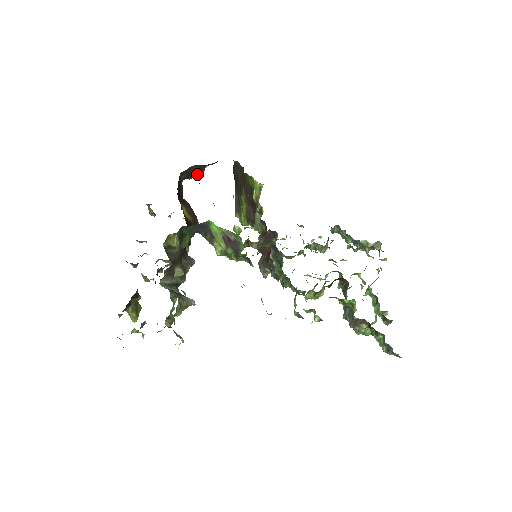
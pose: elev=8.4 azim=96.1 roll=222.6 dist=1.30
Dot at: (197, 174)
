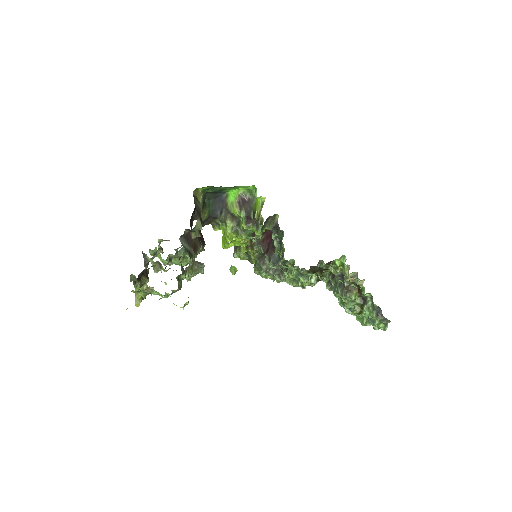
Dot at: occluded
